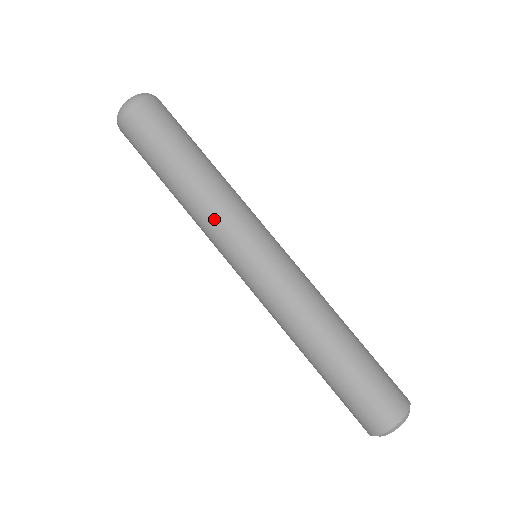
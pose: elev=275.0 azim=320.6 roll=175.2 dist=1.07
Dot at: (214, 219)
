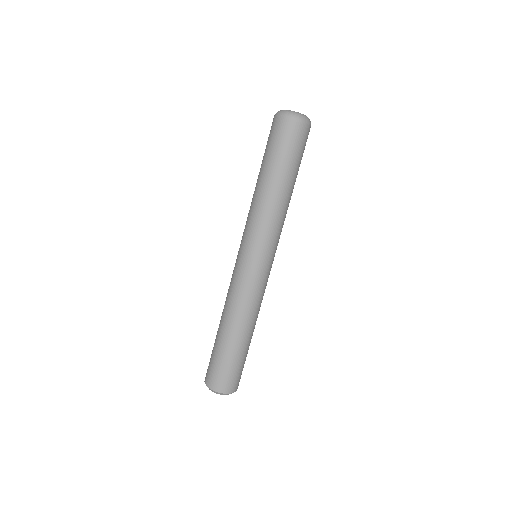
Dot at: (270, 224)
